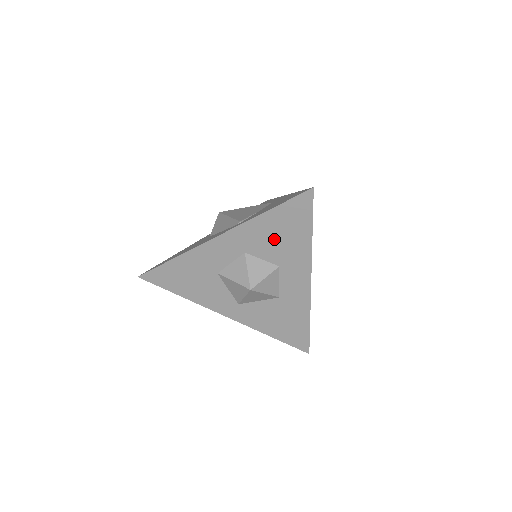
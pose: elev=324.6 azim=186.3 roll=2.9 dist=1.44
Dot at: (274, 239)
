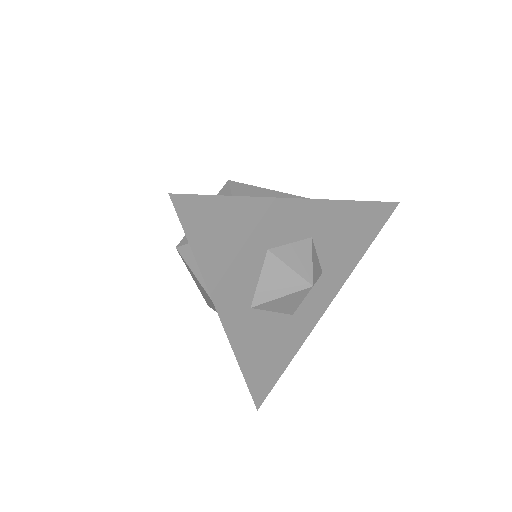
Dot at: (343, 237)
